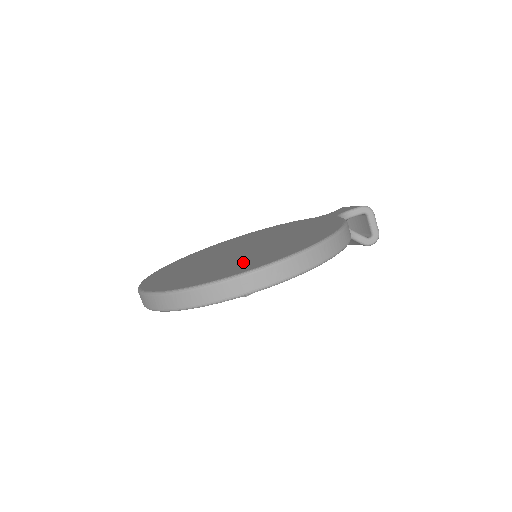
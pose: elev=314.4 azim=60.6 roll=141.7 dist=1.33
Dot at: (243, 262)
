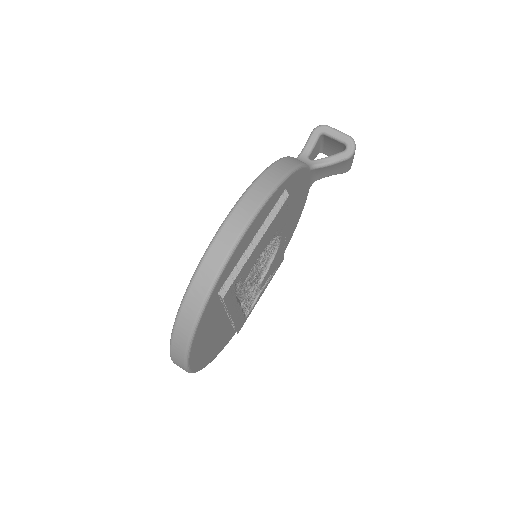
Dot at: occluded
